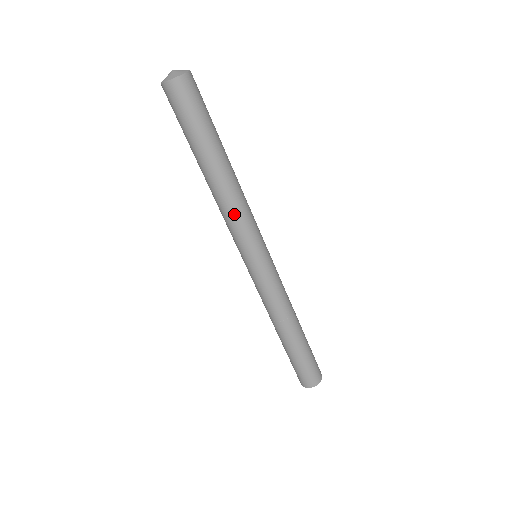
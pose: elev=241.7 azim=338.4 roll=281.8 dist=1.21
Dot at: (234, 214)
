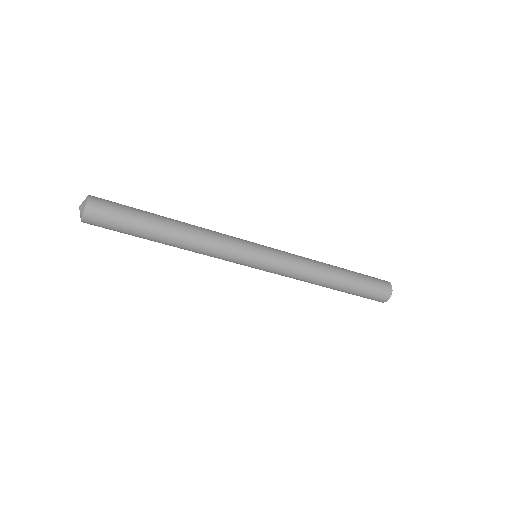
Dot at: occluded
